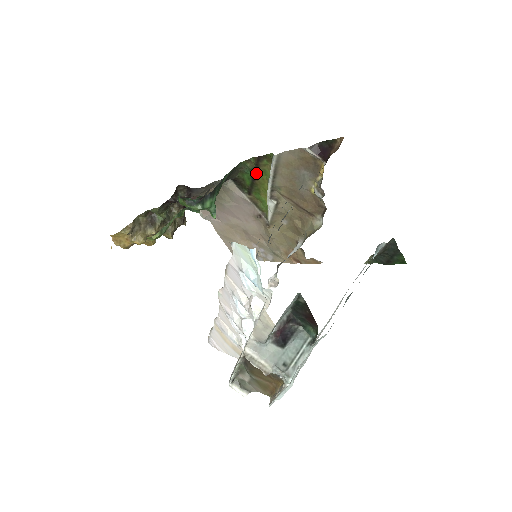
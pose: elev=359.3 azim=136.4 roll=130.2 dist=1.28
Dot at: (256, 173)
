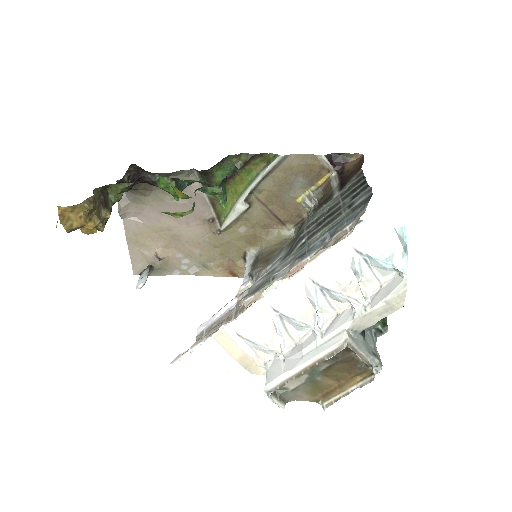
Dot at: (239, 171)
